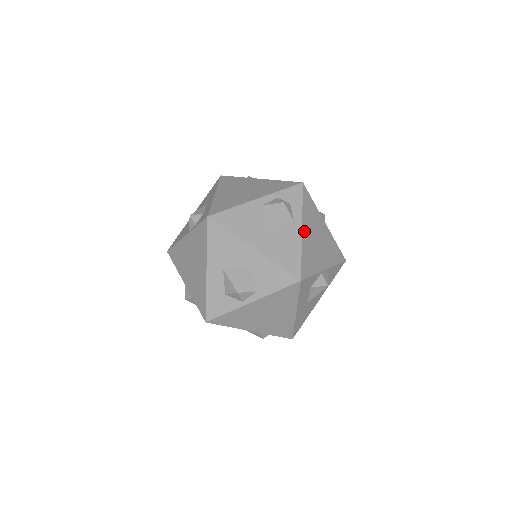
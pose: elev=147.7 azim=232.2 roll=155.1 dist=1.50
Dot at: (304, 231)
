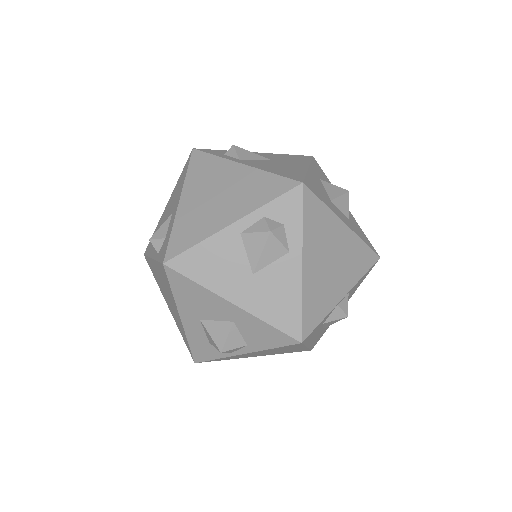
Dot at: (306, 264)
